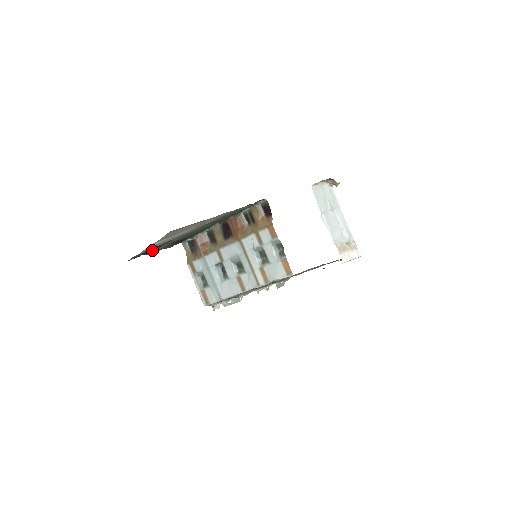
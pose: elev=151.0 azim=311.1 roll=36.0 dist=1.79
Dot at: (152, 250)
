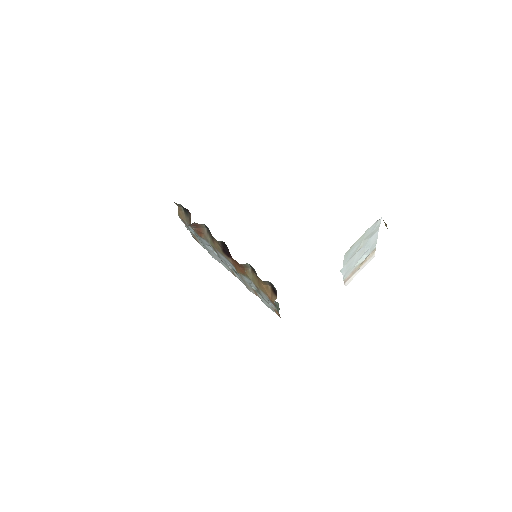
Dot at: occluded
